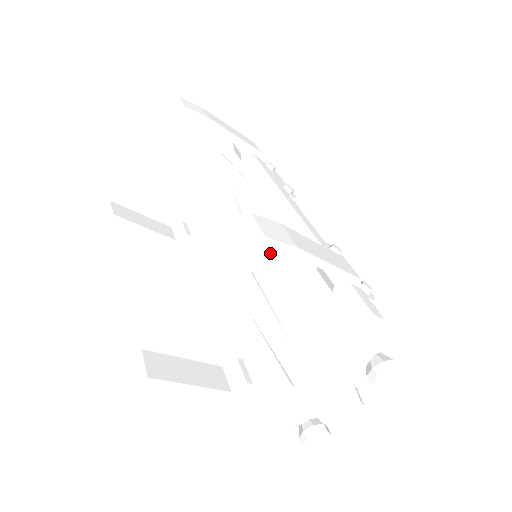
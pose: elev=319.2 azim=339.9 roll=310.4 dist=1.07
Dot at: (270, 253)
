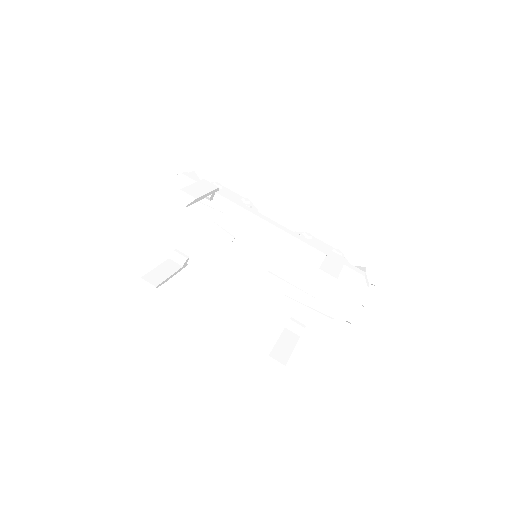
Dot at: (276, 258)
